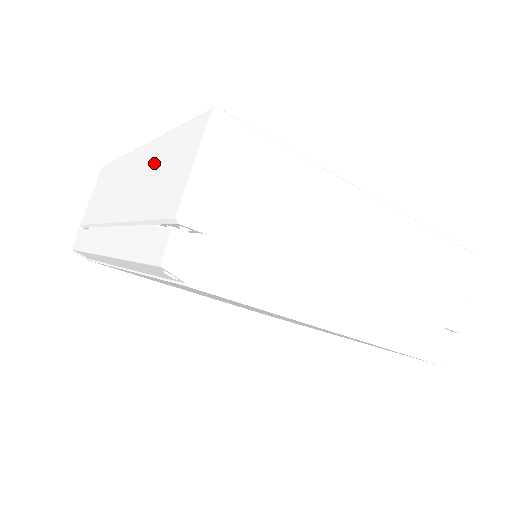
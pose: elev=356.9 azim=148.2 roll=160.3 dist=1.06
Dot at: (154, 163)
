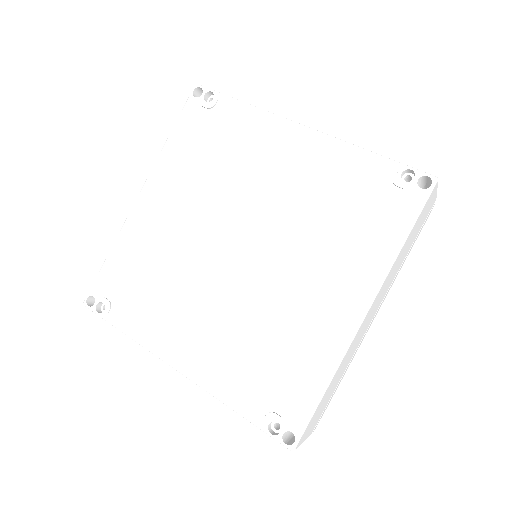
Dot at: occluded
